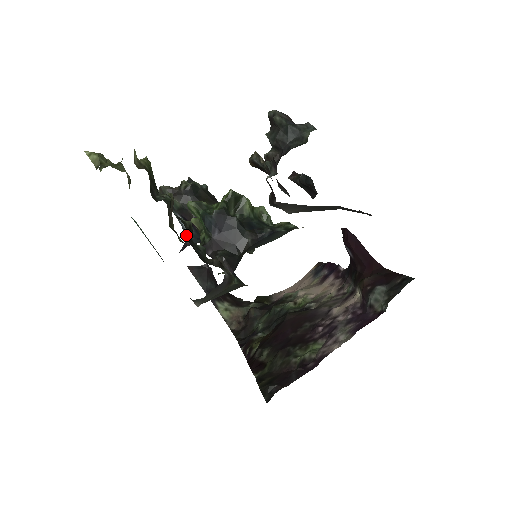
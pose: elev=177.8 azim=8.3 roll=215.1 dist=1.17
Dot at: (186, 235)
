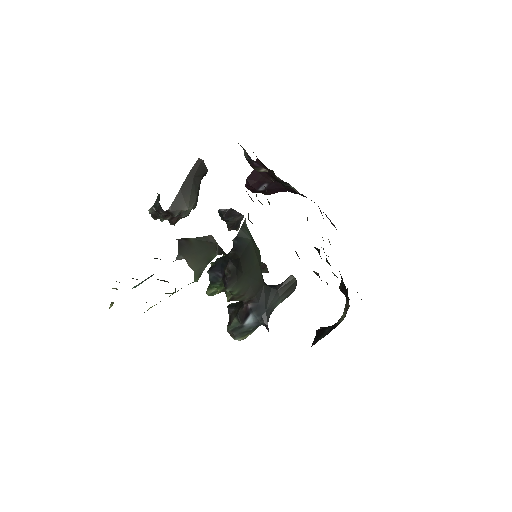
Dot at: (260, 323)
